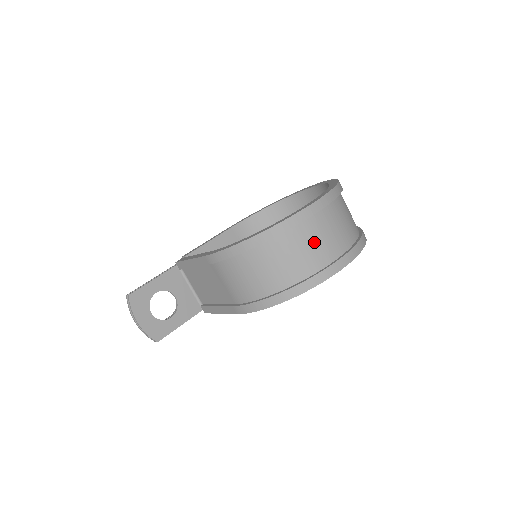
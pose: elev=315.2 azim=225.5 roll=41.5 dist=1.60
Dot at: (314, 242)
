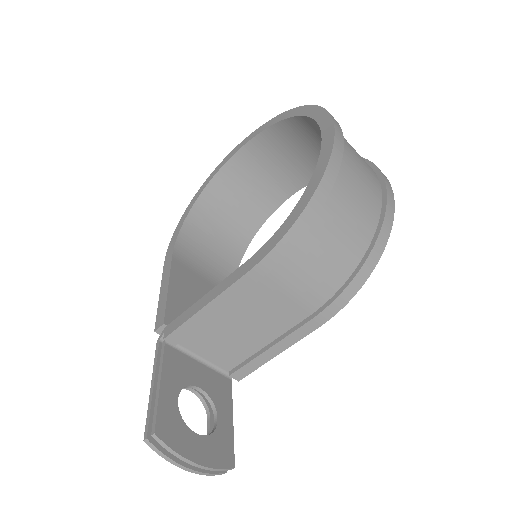
Dot at: (359, 165)
